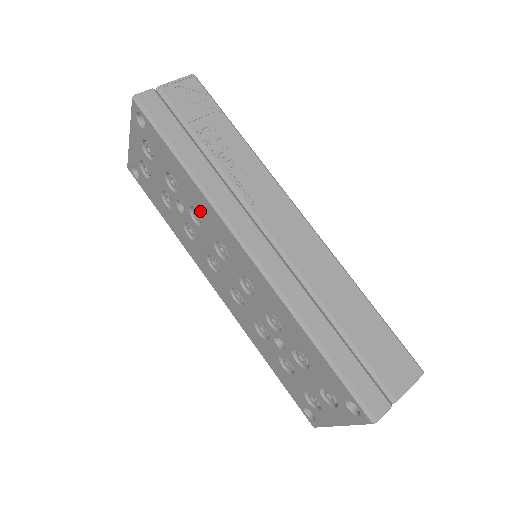
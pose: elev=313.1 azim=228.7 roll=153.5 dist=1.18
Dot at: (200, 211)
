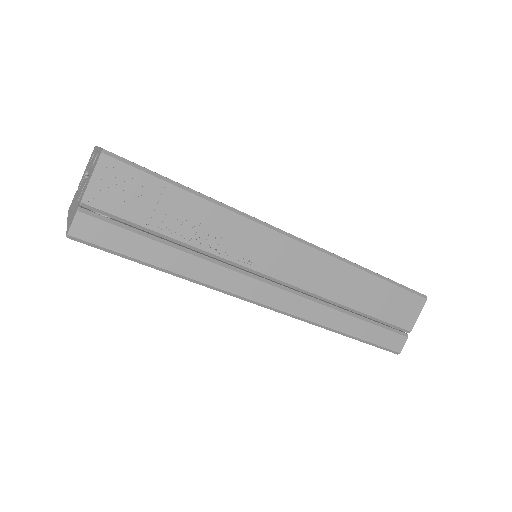
Dot at: occluded
